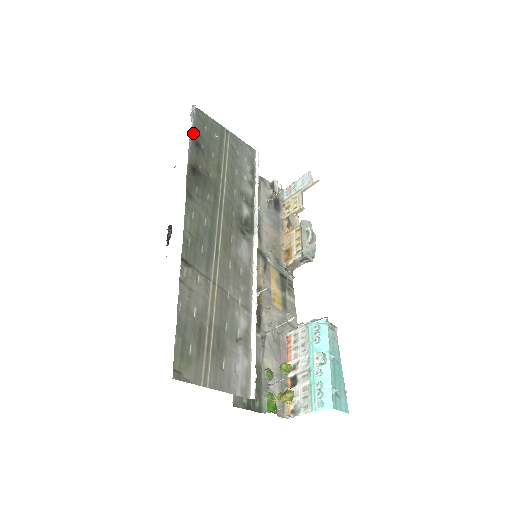
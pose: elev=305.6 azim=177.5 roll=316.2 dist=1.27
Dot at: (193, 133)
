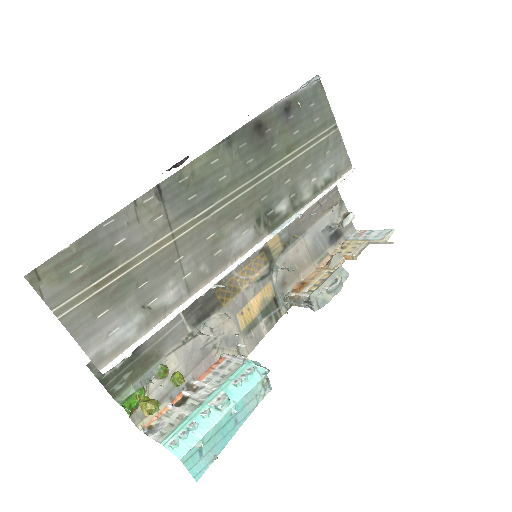
Dot at: (293, 97)
